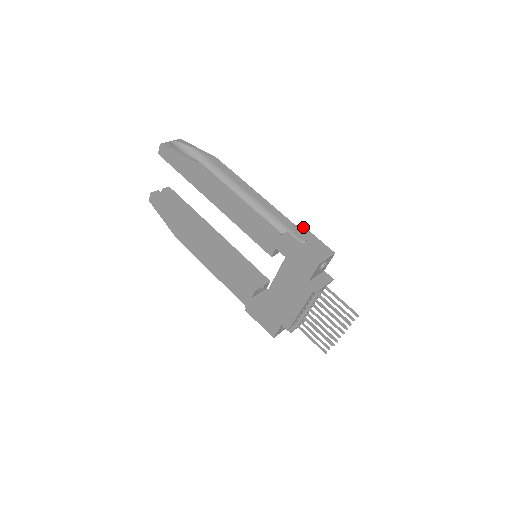
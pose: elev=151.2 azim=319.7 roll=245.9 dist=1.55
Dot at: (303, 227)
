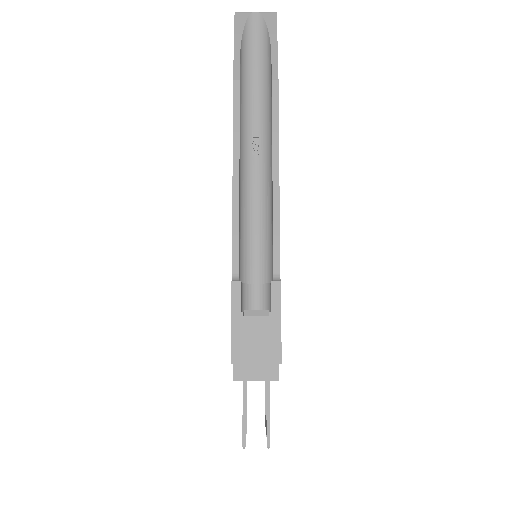
Dot at: (277, 289)
